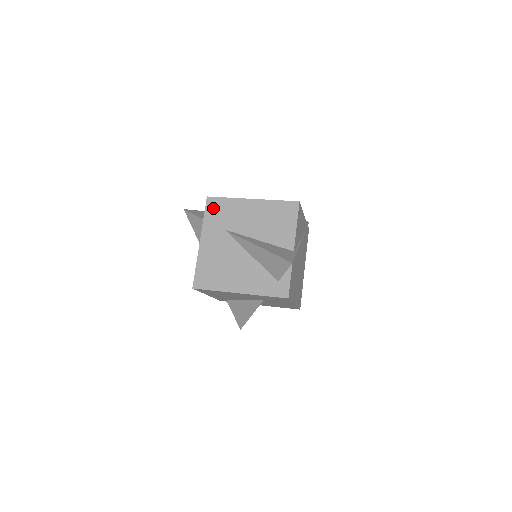
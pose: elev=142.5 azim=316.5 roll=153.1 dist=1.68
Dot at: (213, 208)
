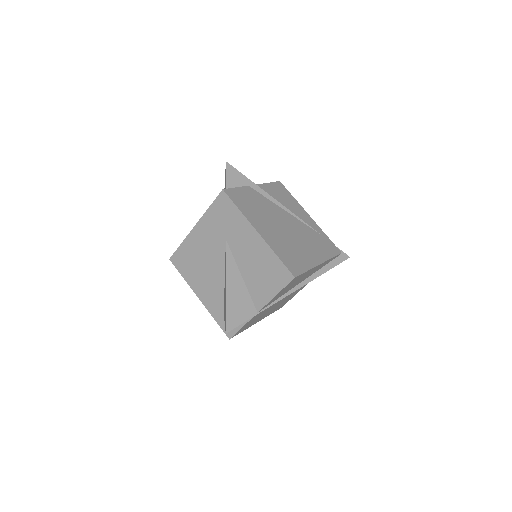
Dot at: occluded
